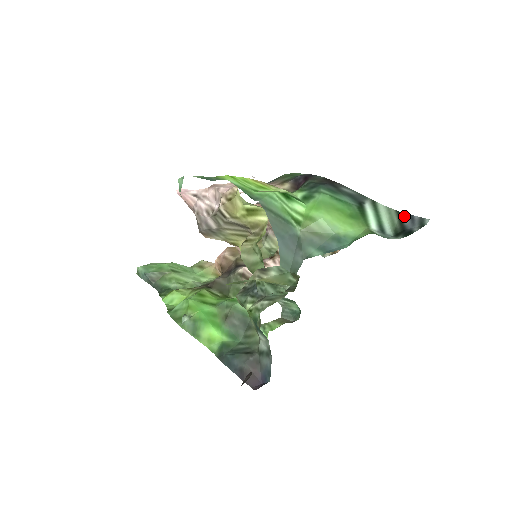
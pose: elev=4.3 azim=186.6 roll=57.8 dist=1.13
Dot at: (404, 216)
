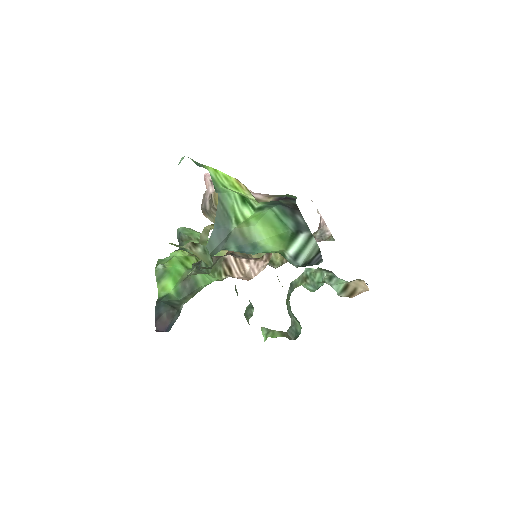
Dot at: (318, 254)
